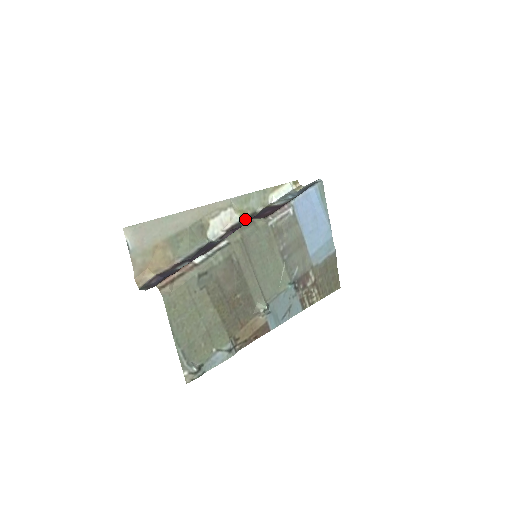
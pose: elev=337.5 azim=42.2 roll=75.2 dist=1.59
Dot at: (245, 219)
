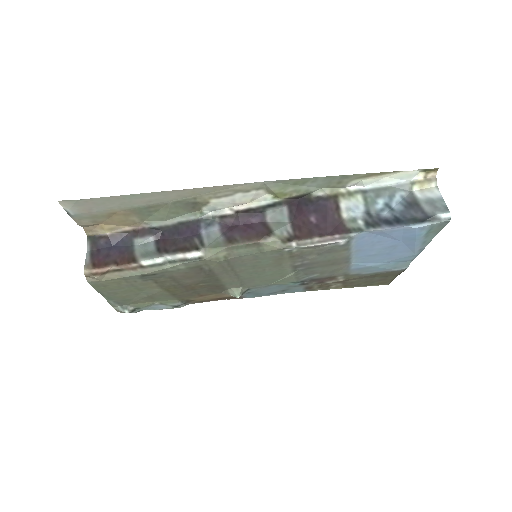
Dot at: (280, 203)
